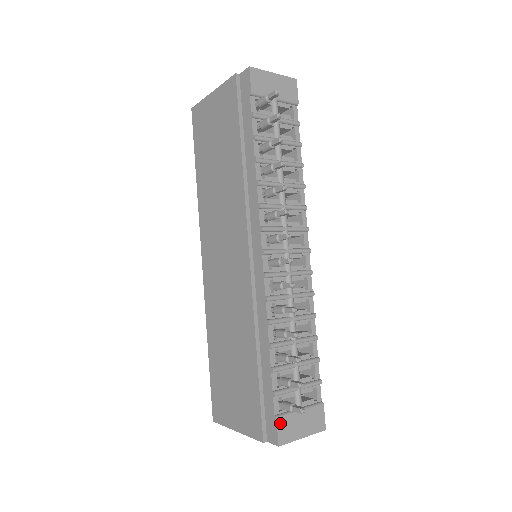
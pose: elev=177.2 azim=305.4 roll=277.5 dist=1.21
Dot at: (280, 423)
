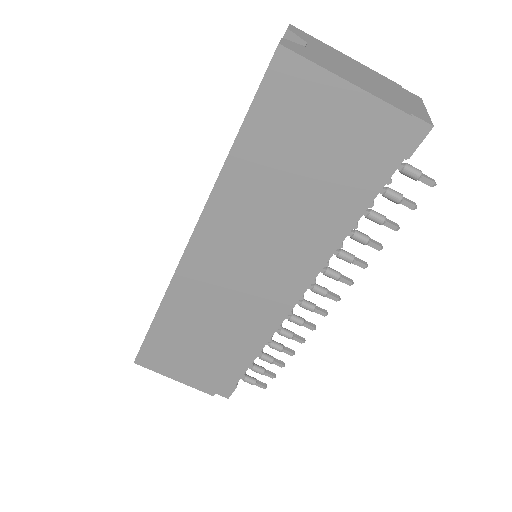
Dot at: (236, 387)
